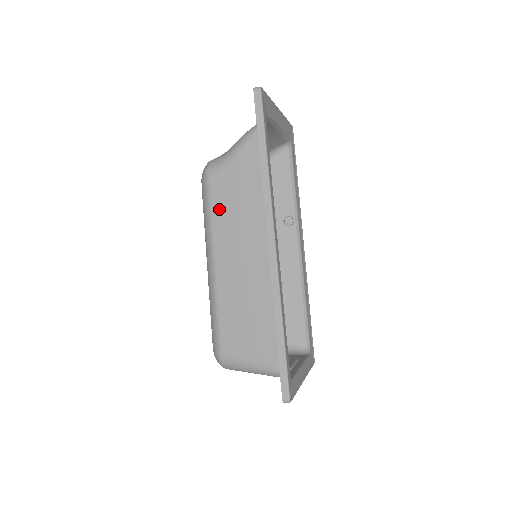
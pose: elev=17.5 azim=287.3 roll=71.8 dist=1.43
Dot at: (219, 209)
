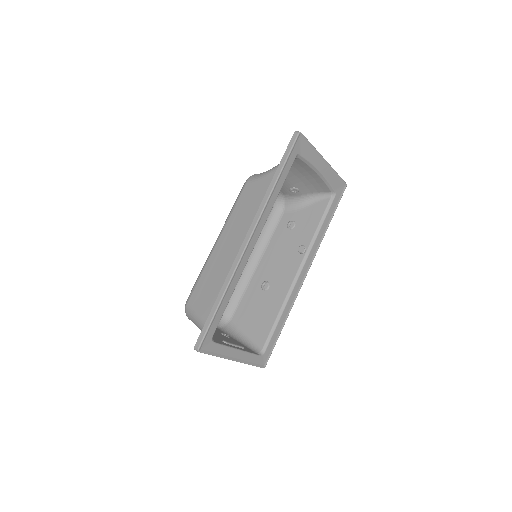
Dot at: (240, 205)
